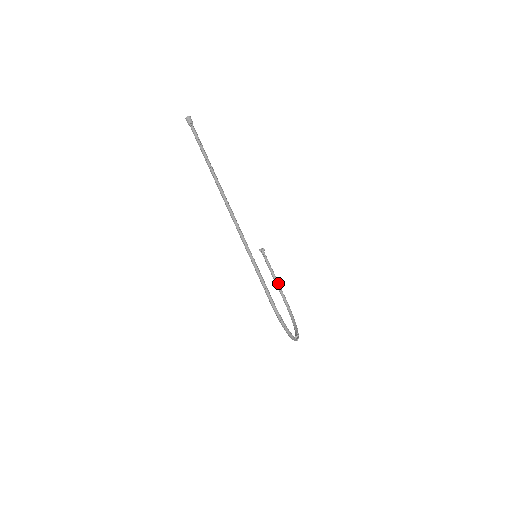
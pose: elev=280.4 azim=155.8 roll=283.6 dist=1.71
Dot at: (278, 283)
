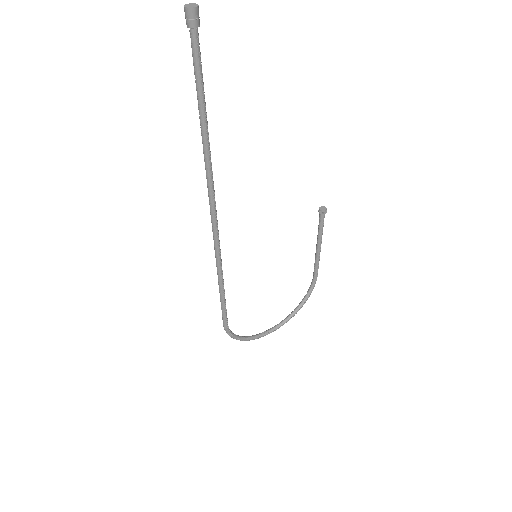
Dot at: (317, 256)
